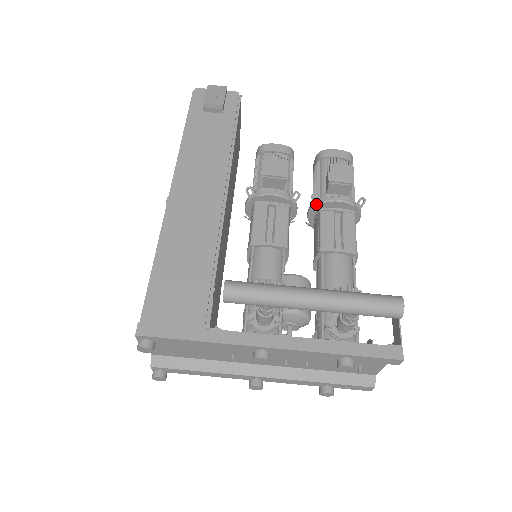
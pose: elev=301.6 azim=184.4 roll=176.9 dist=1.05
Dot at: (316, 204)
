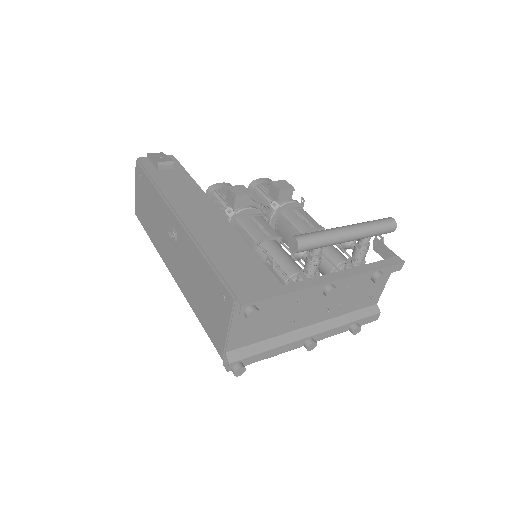
Dot at: (276, 209)
